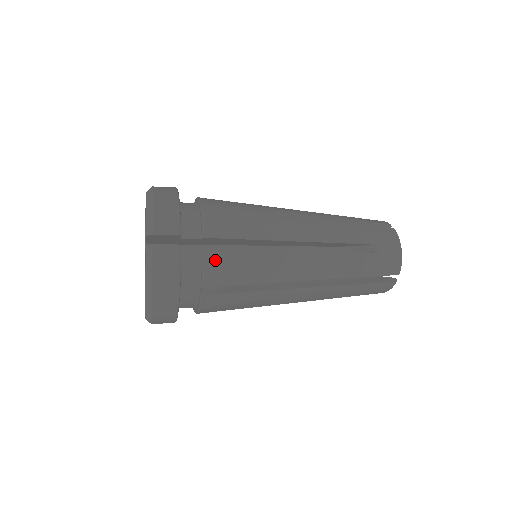
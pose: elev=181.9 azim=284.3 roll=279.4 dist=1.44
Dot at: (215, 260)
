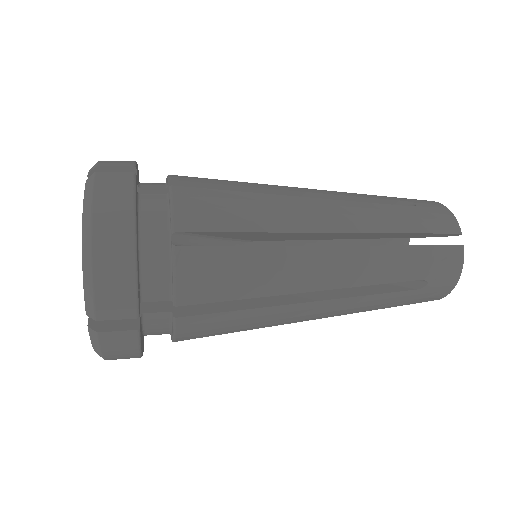
Dot at: (188, 197)
